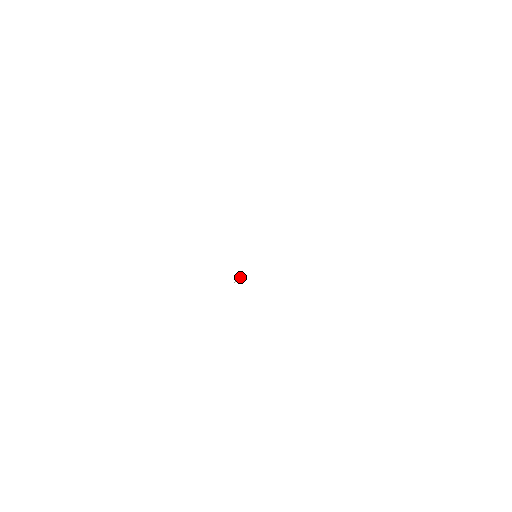
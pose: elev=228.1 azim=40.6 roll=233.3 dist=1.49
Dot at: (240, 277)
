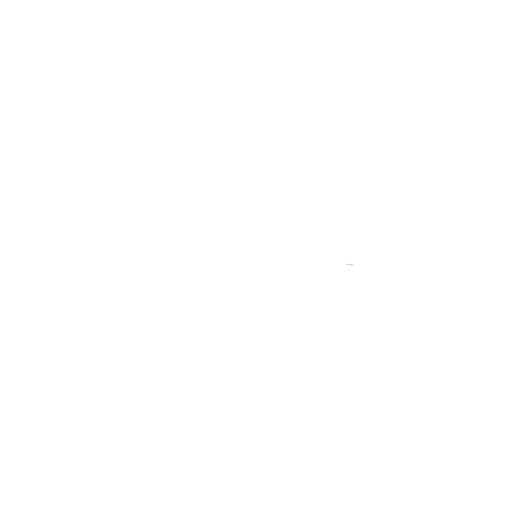
Dot at: occluded
